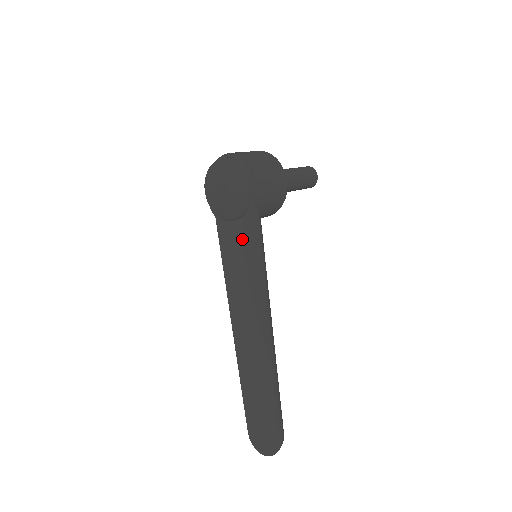
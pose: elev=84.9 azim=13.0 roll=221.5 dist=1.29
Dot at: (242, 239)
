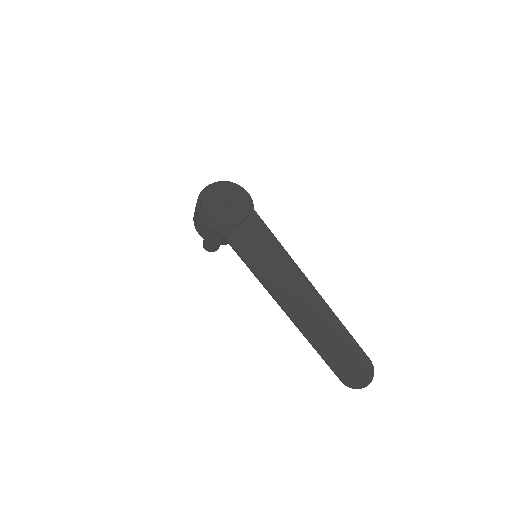
Dot at: (255, 233)
